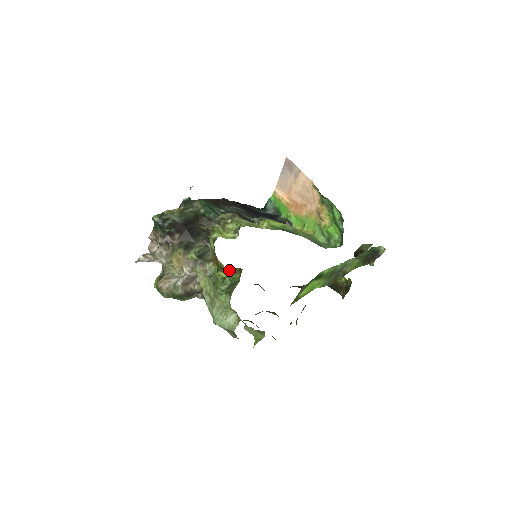
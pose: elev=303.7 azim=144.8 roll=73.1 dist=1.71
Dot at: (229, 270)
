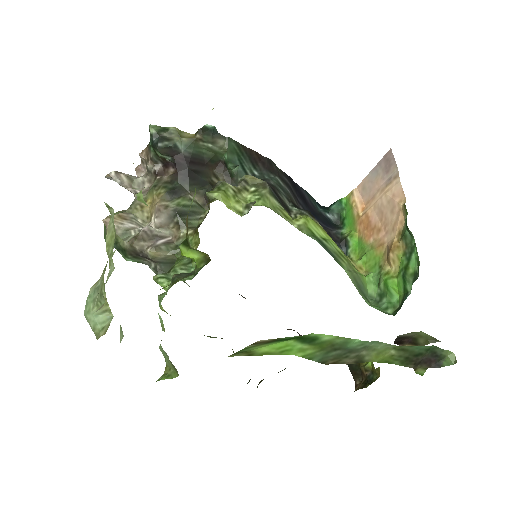
Dot at: (195, 250)
